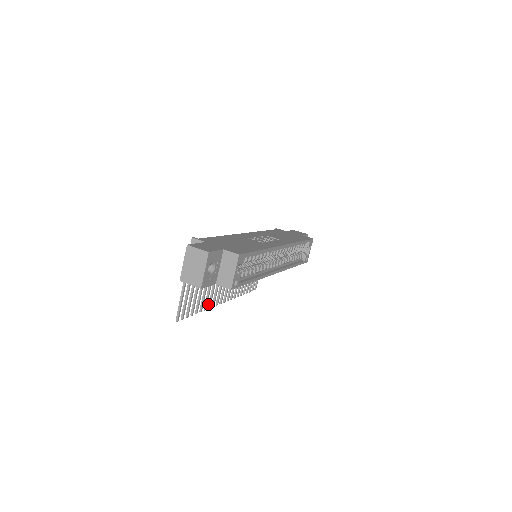
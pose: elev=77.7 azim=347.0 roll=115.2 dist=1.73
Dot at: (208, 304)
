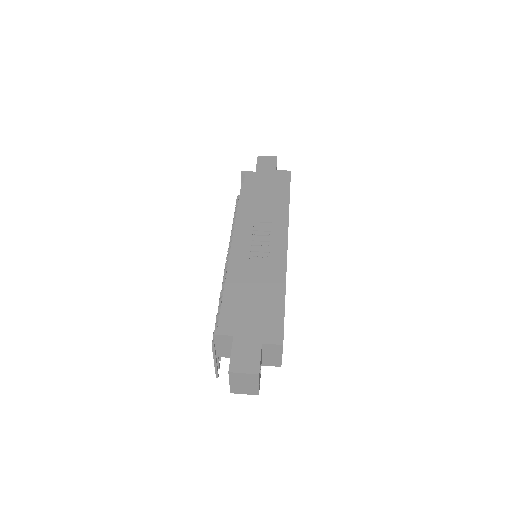
Dot at: occluded
